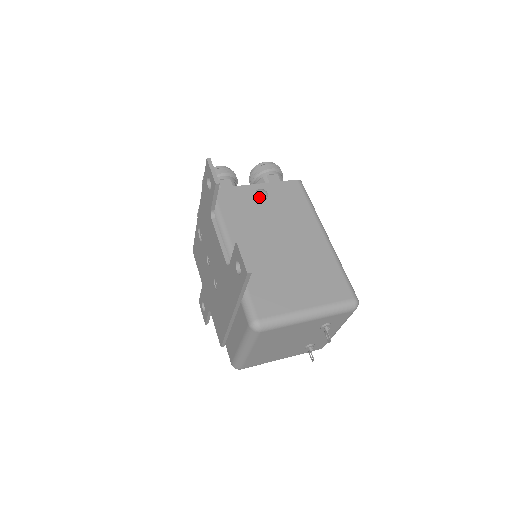
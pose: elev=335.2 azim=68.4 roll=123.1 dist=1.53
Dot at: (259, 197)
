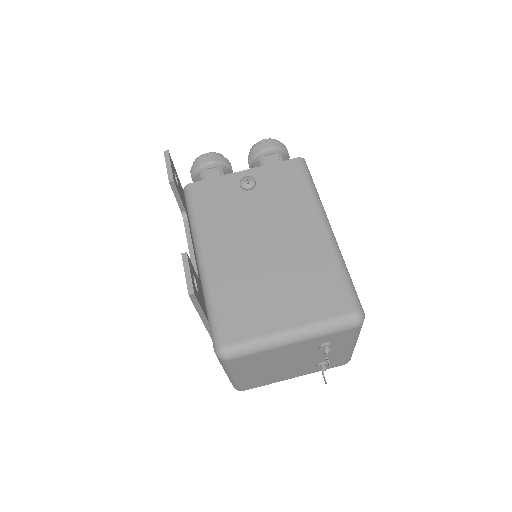
Dot at: (243, 187)
